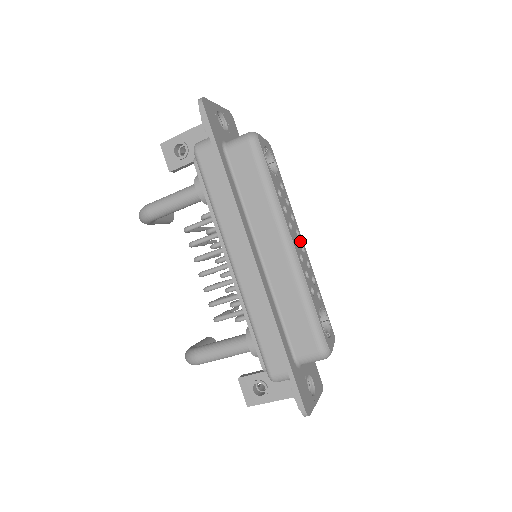
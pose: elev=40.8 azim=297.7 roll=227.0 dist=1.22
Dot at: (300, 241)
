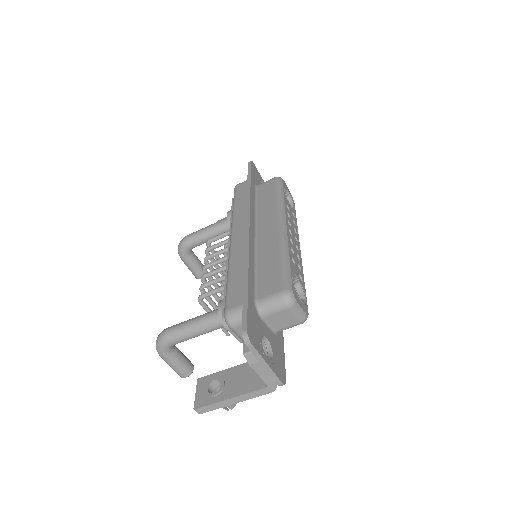
Dot at: (296, 243)
